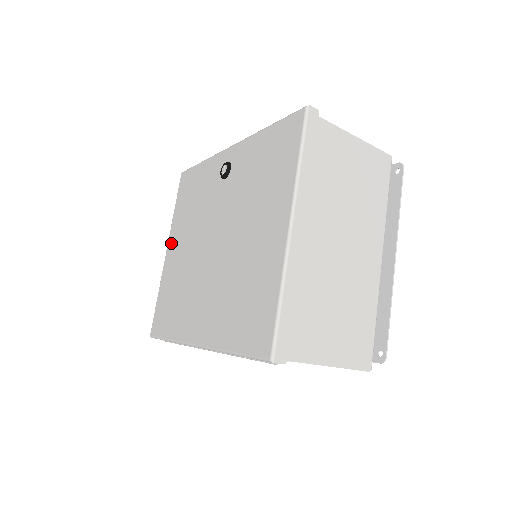
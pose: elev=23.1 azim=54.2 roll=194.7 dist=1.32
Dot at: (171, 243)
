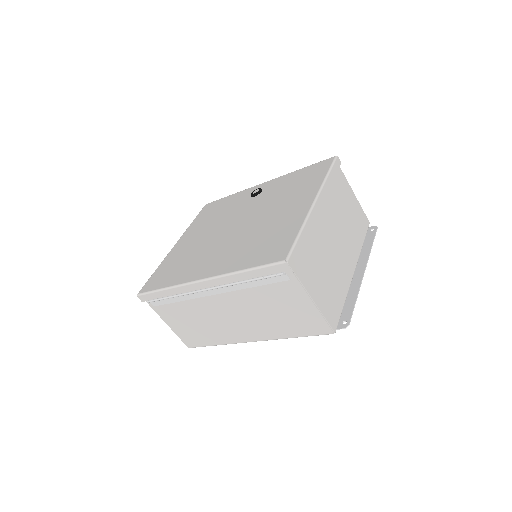
Dot at: (183, 238)
